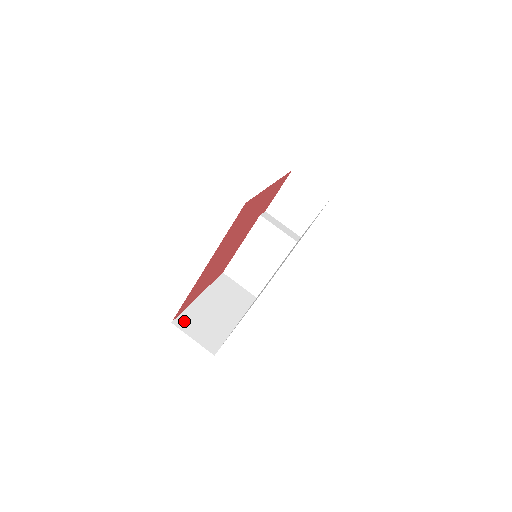
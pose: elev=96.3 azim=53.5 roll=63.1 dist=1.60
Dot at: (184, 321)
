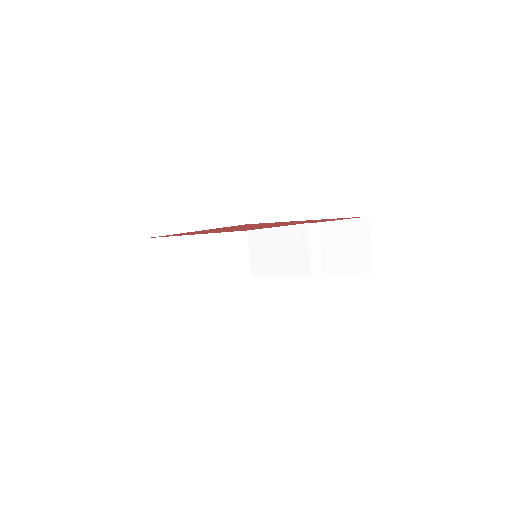
Dot at: (158, 245)
